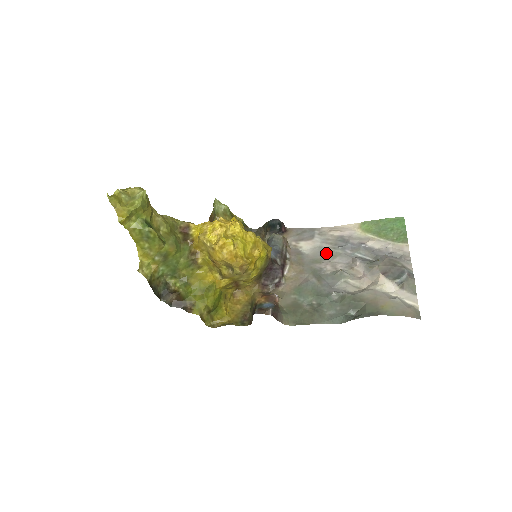
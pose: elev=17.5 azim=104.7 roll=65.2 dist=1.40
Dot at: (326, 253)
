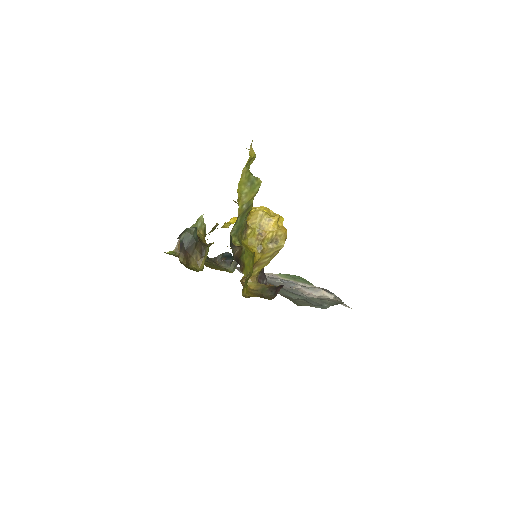
Dot at: (273, 281)
